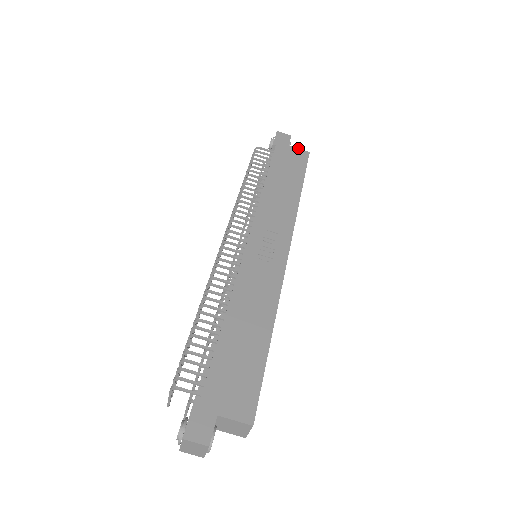
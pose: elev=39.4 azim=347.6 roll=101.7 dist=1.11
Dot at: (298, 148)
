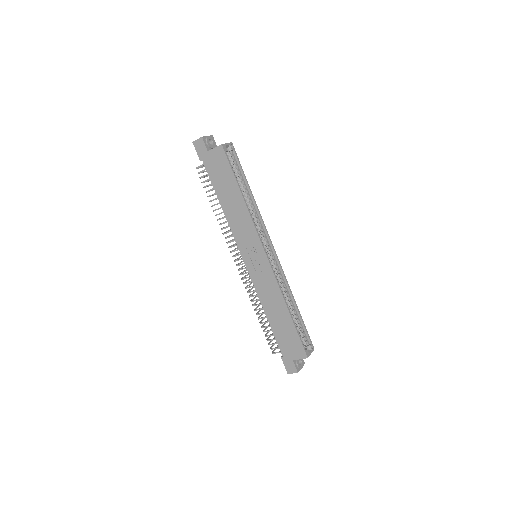
Dot at: (213, 148)
